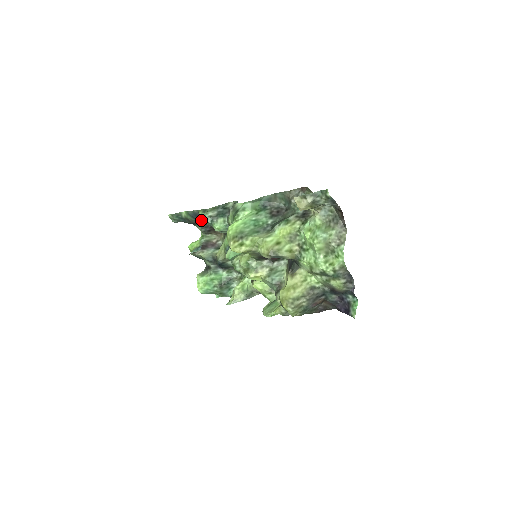
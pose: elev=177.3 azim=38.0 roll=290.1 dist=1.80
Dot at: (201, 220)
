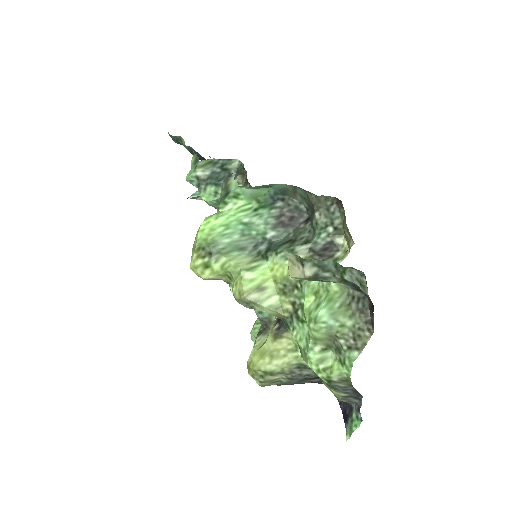
Dot at: occluded
